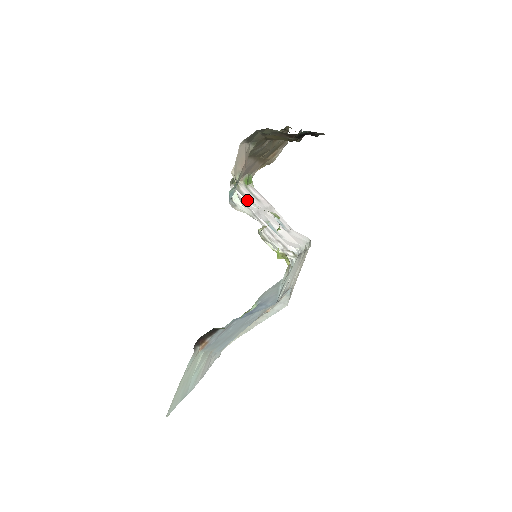
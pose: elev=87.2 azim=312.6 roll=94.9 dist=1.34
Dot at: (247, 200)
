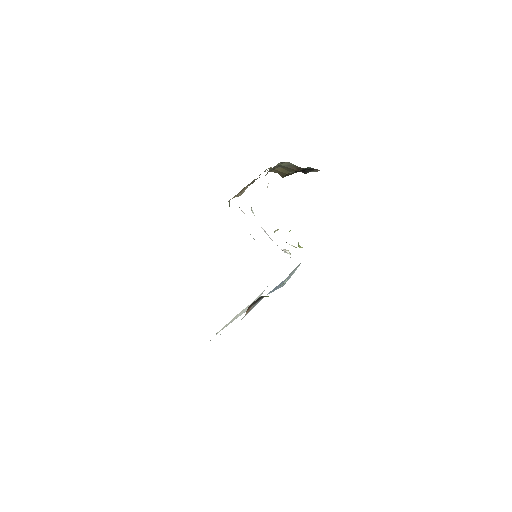
Dot at: occluded
